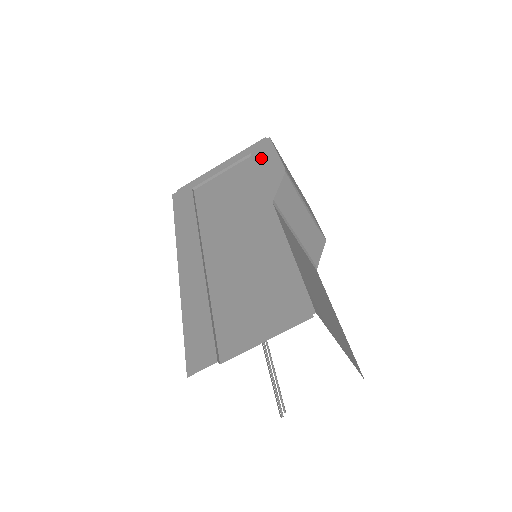
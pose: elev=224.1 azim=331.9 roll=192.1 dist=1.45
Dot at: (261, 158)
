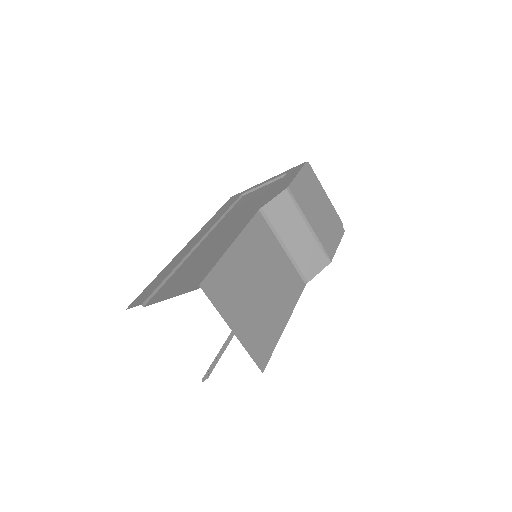
Dot at: (287, 177)
